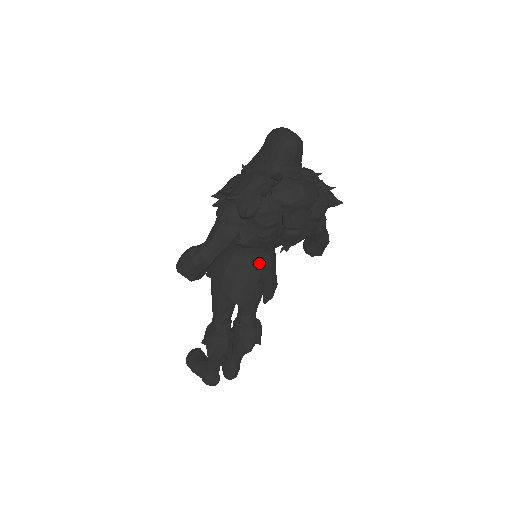
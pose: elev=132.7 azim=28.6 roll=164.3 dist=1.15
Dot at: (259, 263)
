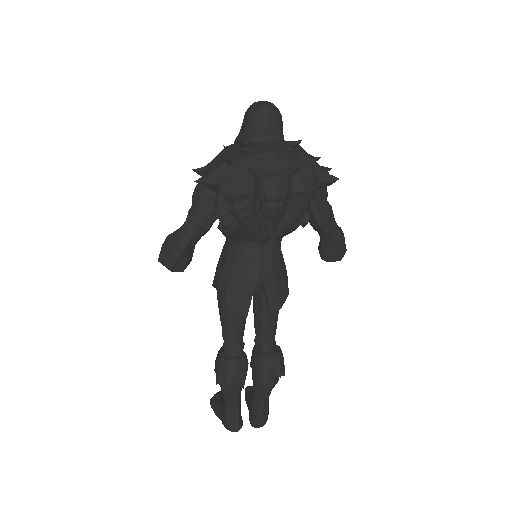
Dot at: (256, 261)
